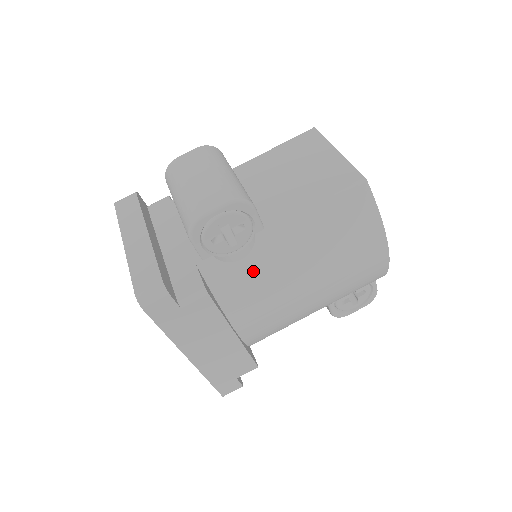
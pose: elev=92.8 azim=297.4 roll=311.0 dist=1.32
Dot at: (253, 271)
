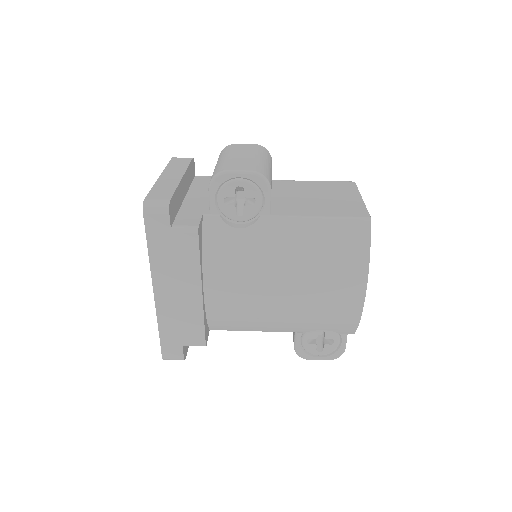
Dot at: (244, 243)
